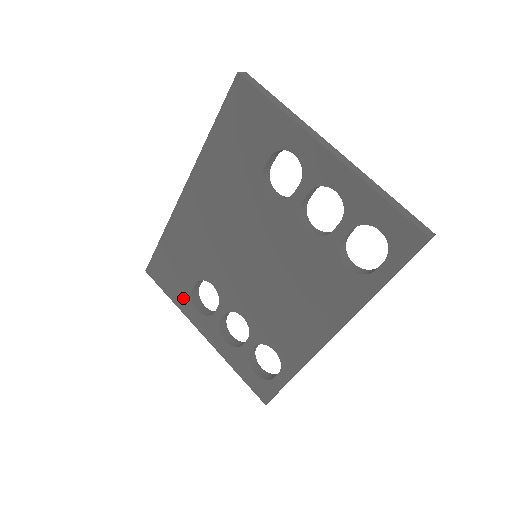
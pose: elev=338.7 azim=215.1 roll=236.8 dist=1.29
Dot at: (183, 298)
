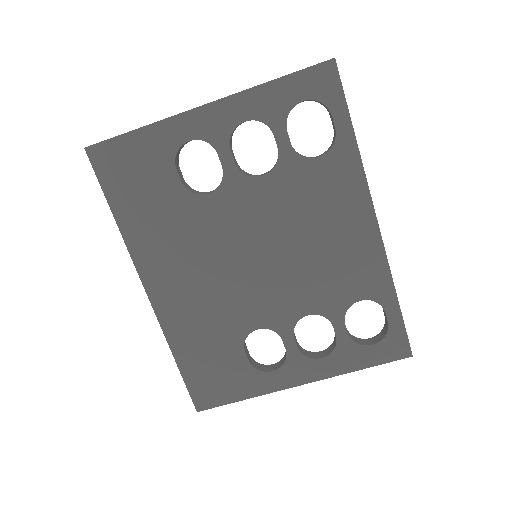
Dot at: (251, 381)
